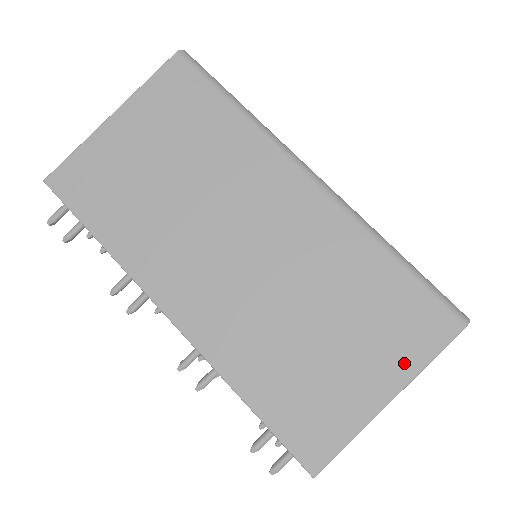
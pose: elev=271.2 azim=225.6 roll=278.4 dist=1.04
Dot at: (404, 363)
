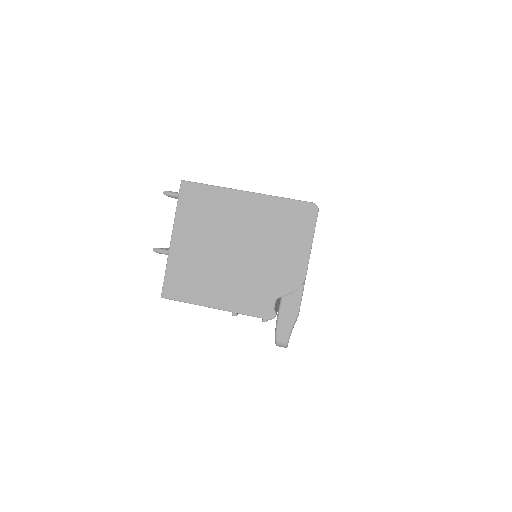
Dot at: occluded
